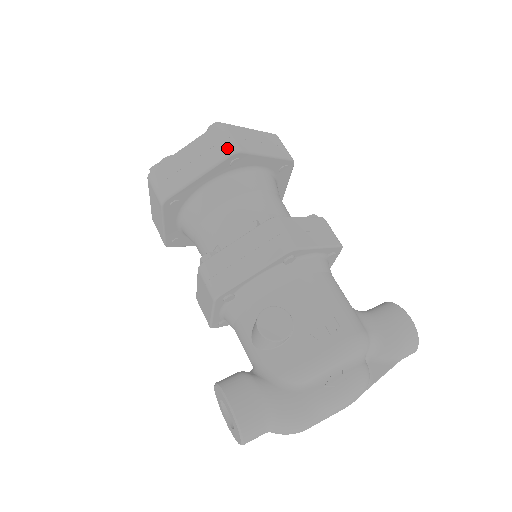
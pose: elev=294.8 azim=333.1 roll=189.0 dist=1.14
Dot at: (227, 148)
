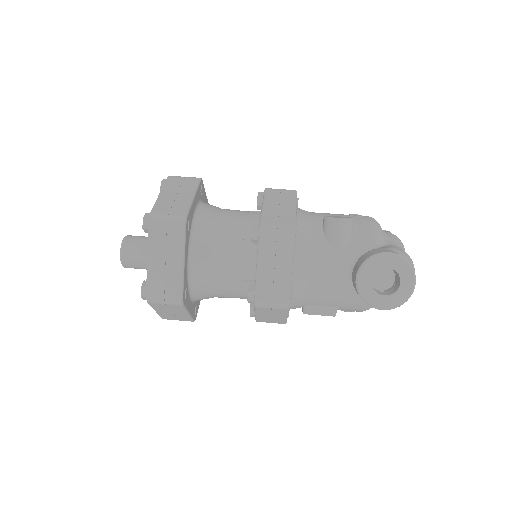
Dot at: (193, 178)
